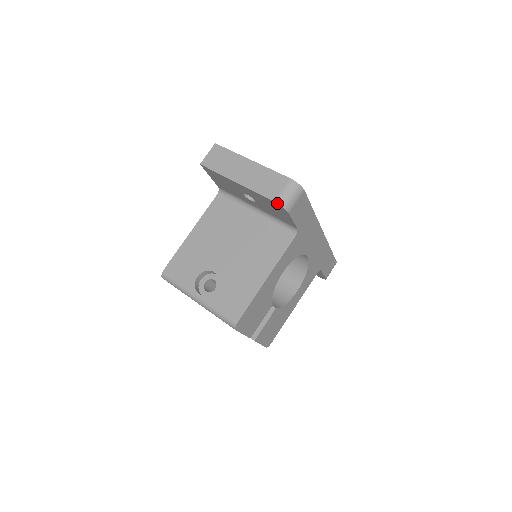
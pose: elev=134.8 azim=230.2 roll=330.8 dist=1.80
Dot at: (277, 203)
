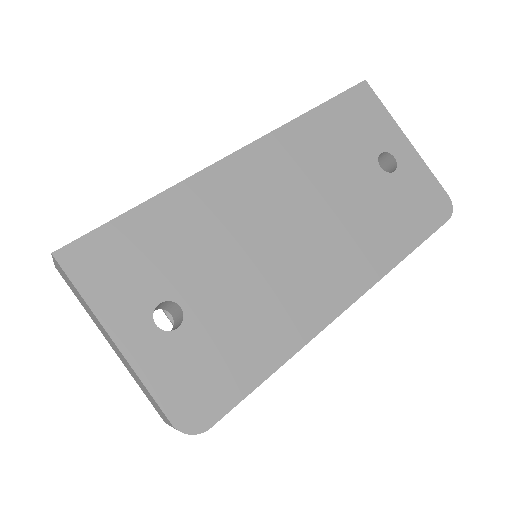
Dot at: occluded
